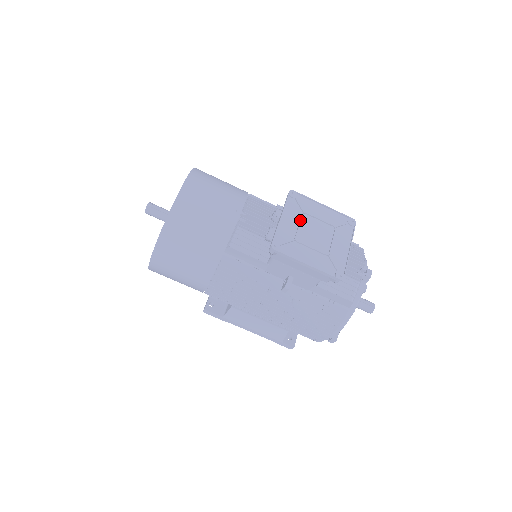
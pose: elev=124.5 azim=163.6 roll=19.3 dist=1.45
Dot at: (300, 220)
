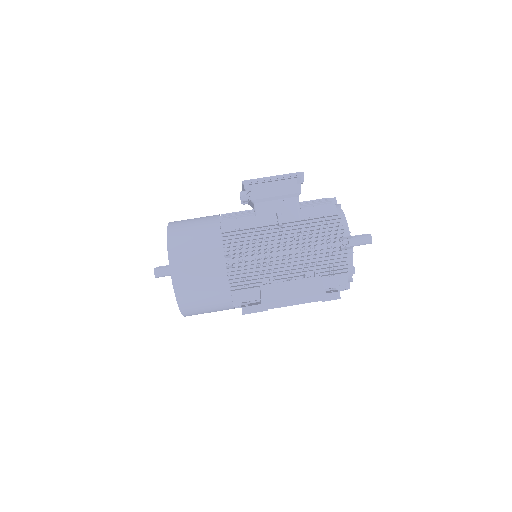
Dot at: occluded
